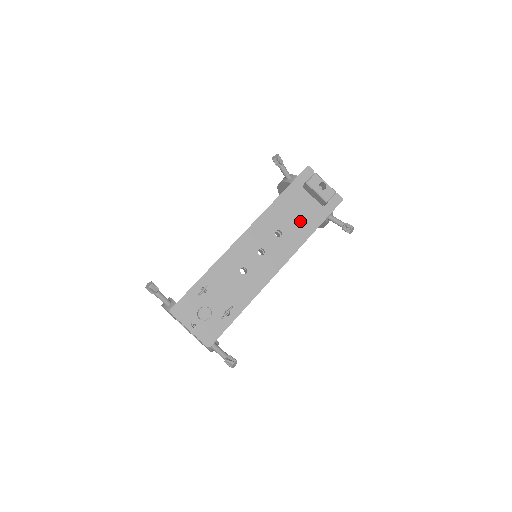
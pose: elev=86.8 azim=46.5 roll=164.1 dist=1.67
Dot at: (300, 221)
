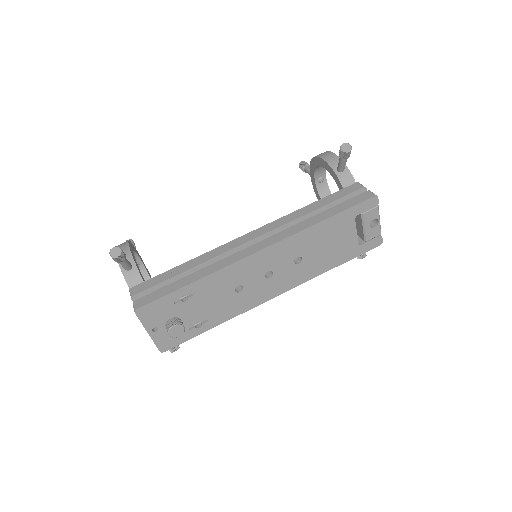
Dot at: (327, 254)
